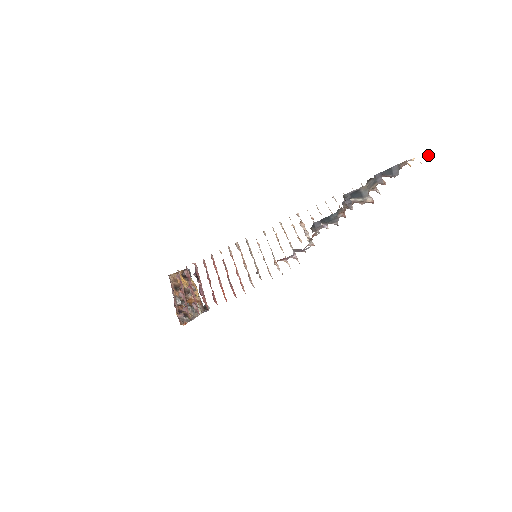
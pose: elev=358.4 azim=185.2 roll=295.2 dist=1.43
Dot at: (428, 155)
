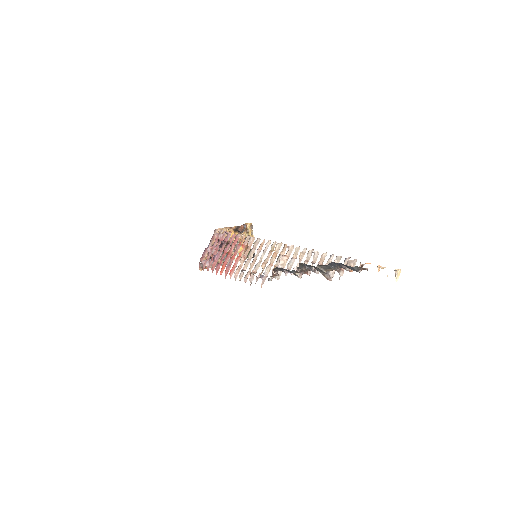
Dot at: (396, 273)
